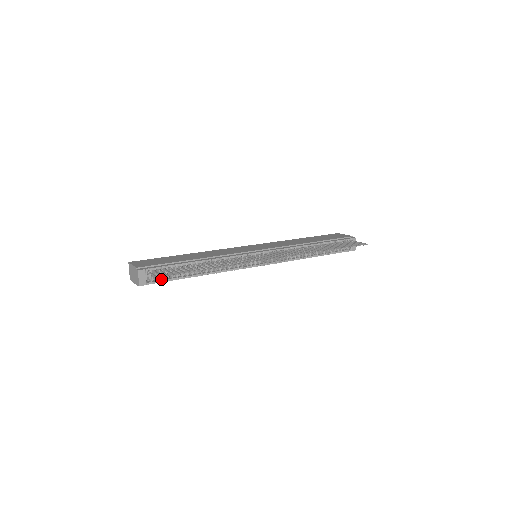
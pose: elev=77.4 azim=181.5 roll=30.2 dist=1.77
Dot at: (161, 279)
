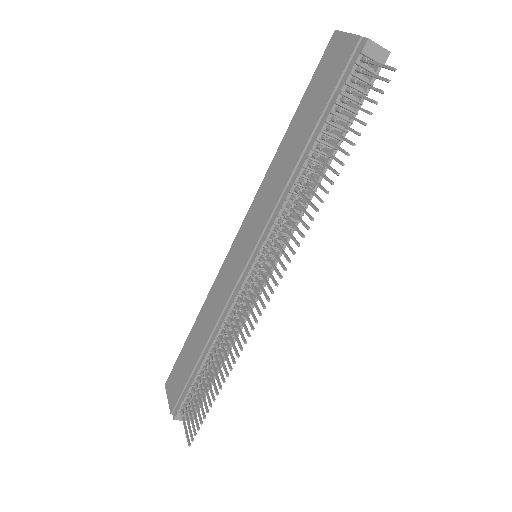
Dot at: occluded
